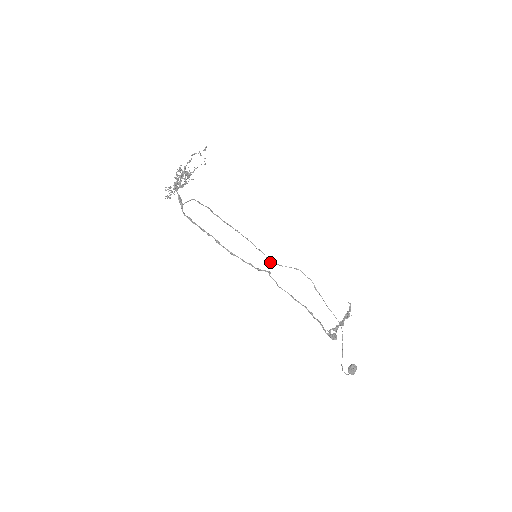
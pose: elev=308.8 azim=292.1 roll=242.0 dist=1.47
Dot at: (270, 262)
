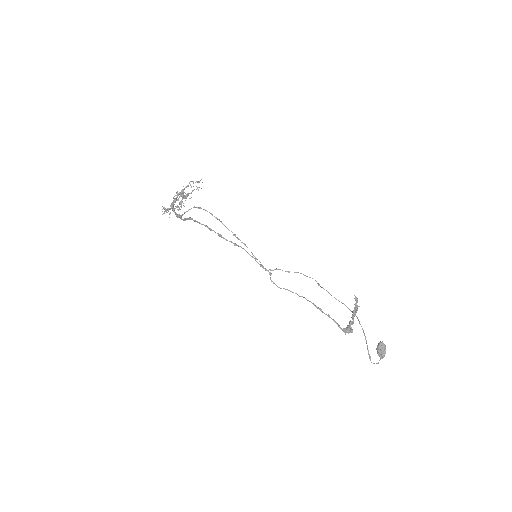
Dot at: (268, 270)
